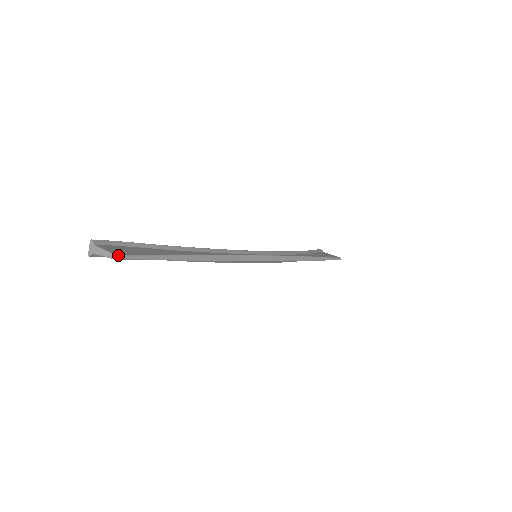
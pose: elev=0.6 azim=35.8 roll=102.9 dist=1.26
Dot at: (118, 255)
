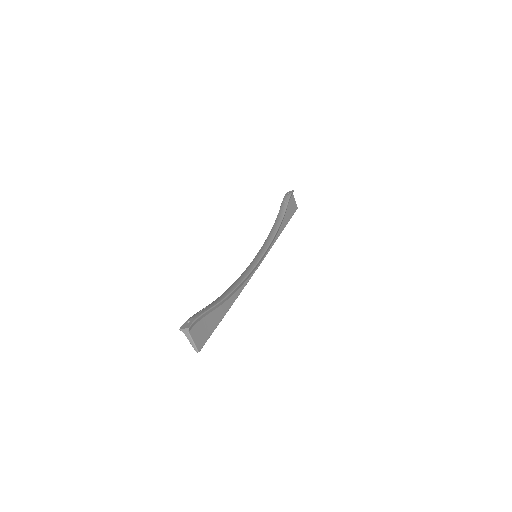
Dot at: occluded
